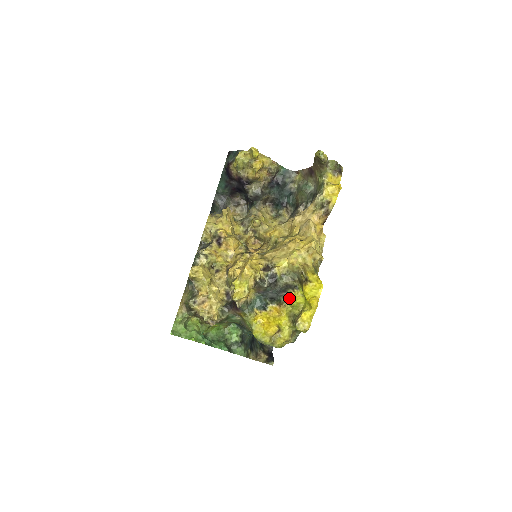
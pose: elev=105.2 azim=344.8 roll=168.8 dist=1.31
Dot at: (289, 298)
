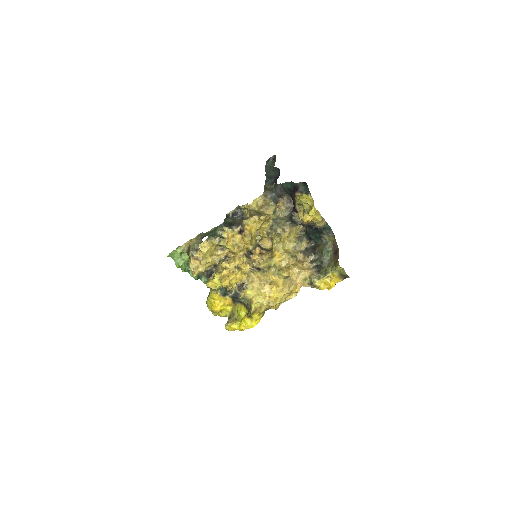
Dot at: (240, 305)
